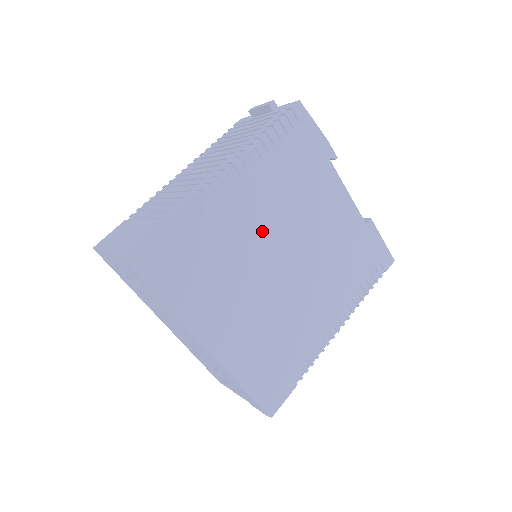
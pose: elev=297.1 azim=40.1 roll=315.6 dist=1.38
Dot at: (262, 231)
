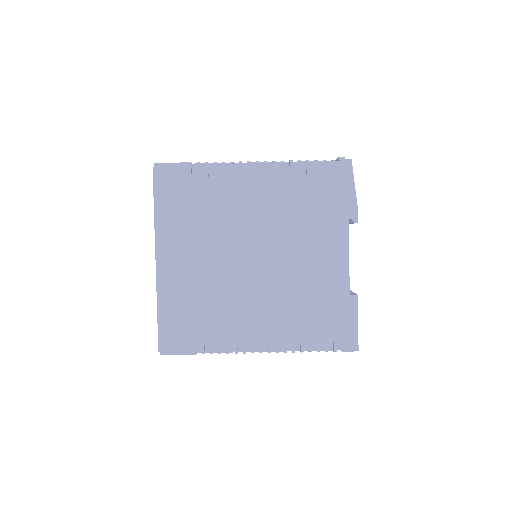
Dot at: (253, 222)
